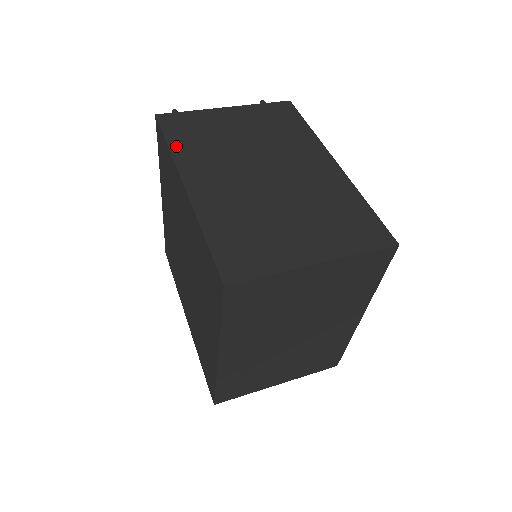
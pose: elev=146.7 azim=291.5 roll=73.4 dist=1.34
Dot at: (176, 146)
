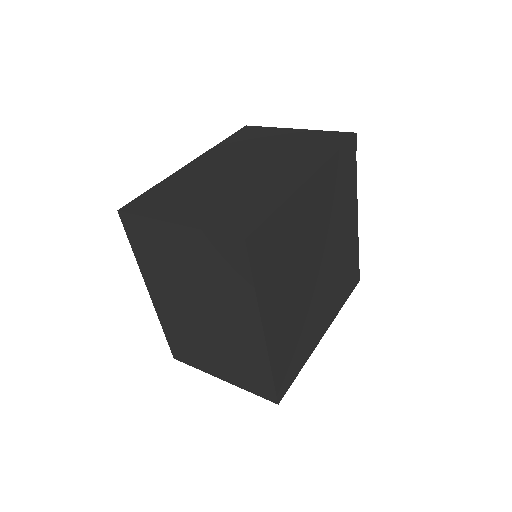
Dot at: (225, 143)
